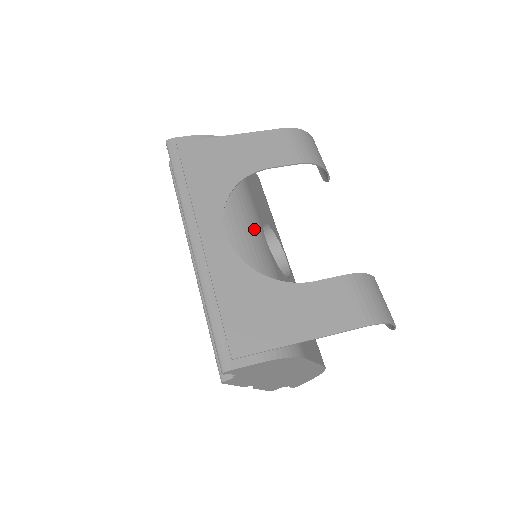
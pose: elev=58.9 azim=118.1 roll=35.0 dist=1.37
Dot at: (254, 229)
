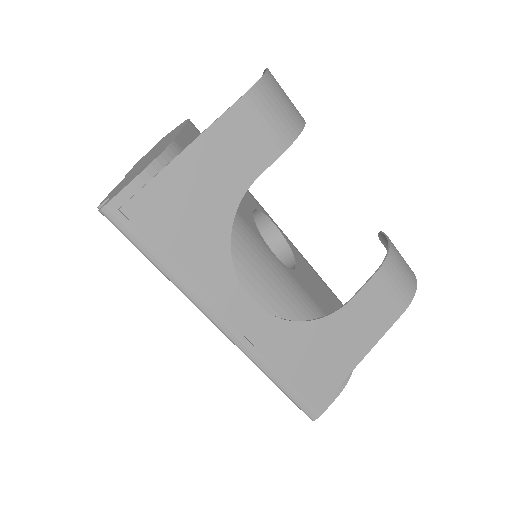
Dot at: (268, 263)
